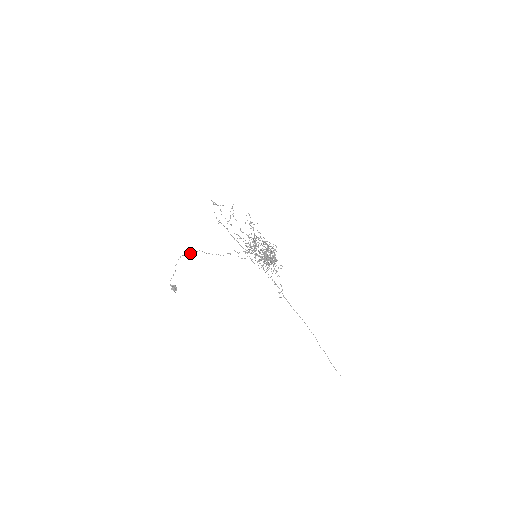
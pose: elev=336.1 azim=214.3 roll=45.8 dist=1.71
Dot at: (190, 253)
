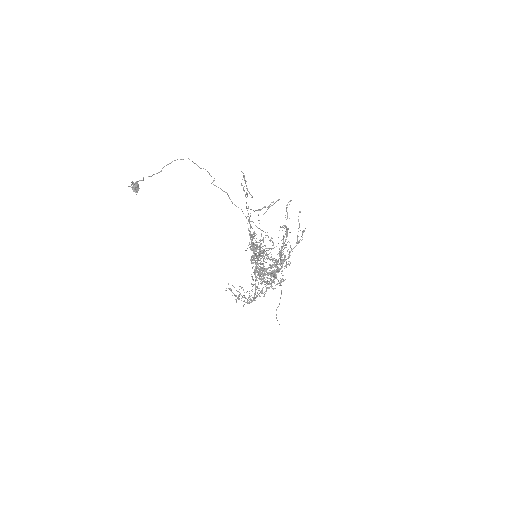
Dot at: (192, 161)
